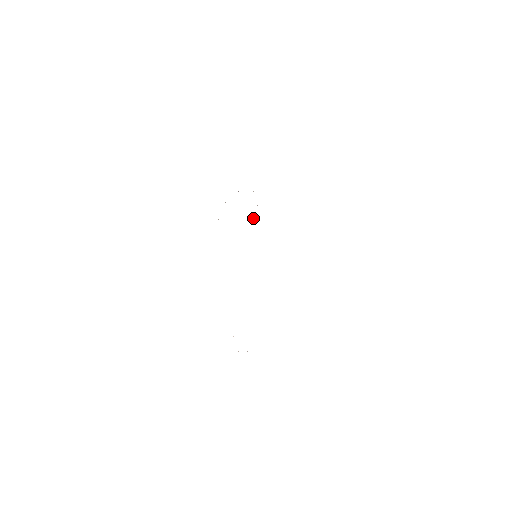
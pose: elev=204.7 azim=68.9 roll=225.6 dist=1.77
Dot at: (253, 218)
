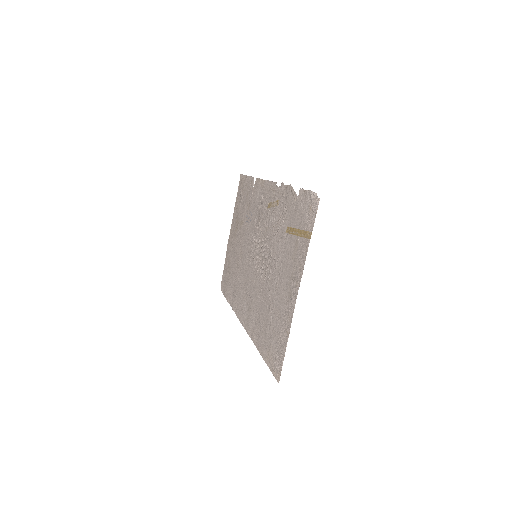
Dot at: (255, 215)
